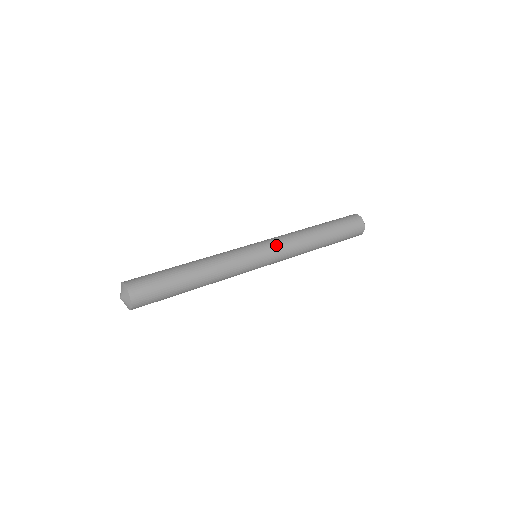
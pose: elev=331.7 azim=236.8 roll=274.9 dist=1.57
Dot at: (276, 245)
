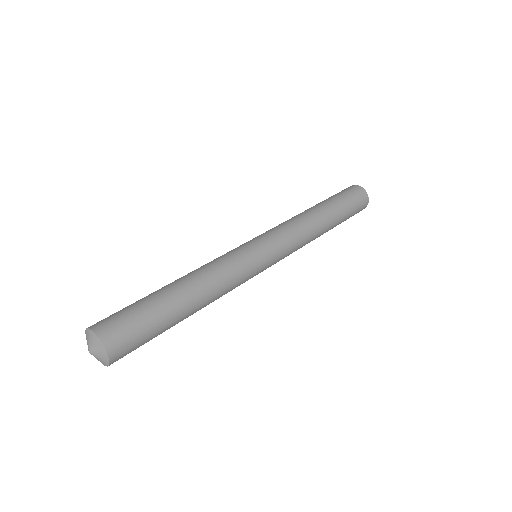
Dot at: (284, 246)
